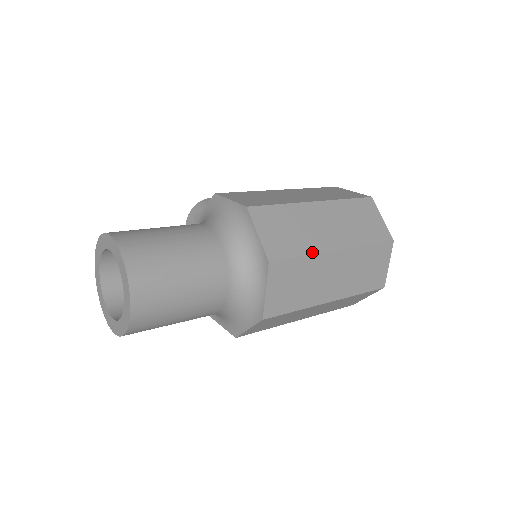
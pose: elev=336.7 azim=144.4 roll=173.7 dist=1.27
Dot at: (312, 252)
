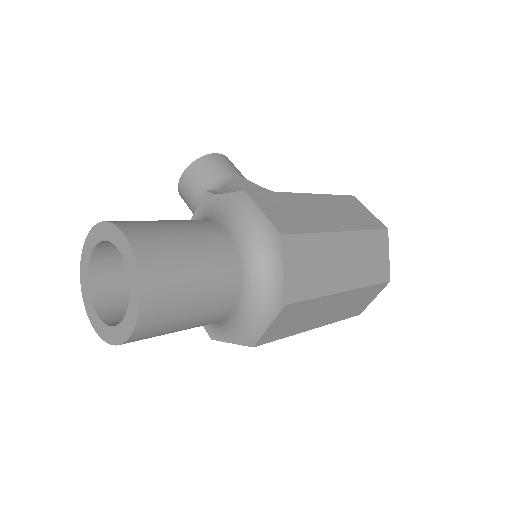
Dot at: (324, 293)
